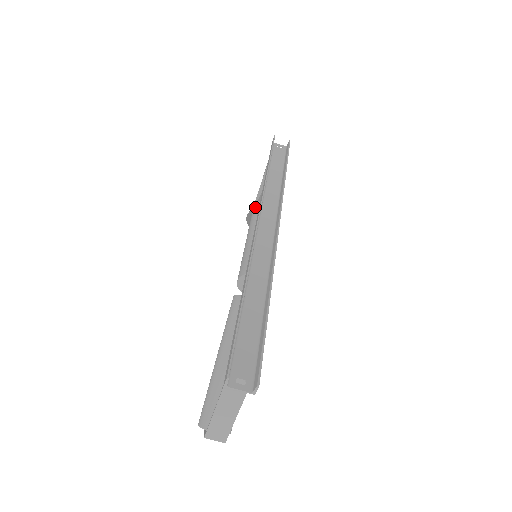
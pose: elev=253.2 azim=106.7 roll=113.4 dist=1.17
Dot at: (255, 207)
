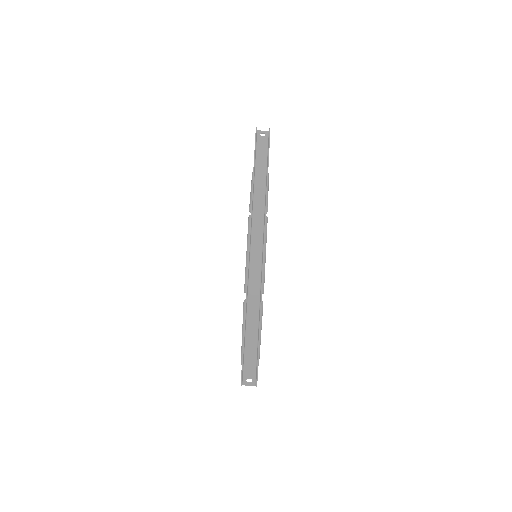
Dot at: (250, 208)
